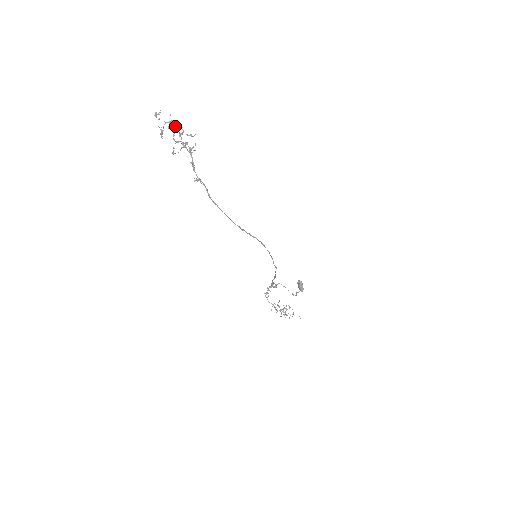
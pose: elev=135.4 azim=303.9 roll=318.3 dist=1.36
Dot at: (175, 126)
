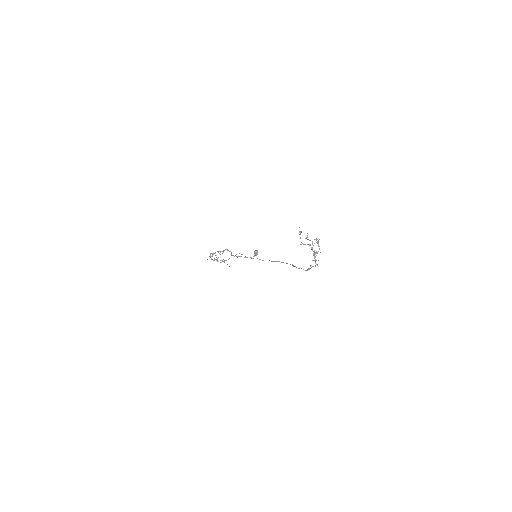
Dot at: (301, 232)
